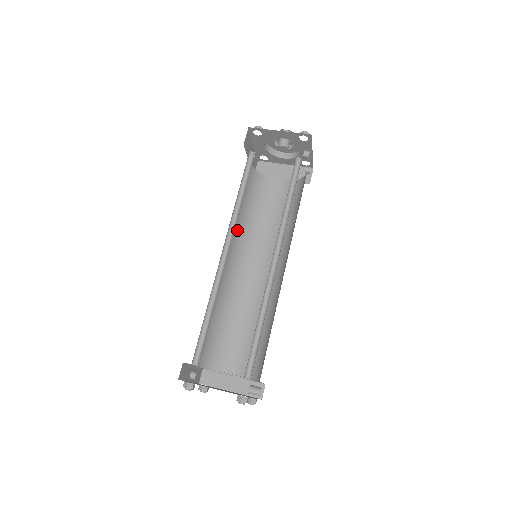
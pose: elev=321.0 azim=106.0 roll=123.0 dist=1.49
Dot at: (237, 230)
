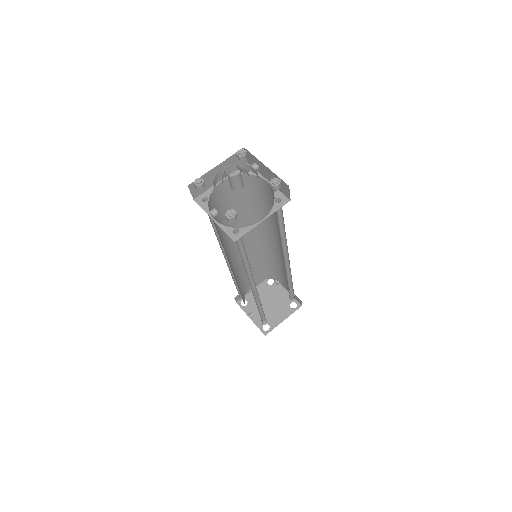
Dot at: occluded
